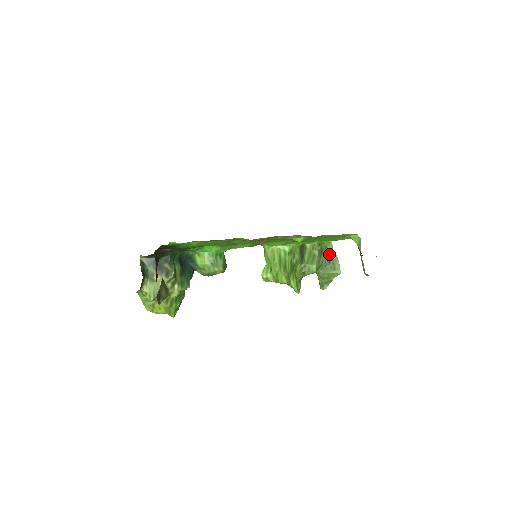
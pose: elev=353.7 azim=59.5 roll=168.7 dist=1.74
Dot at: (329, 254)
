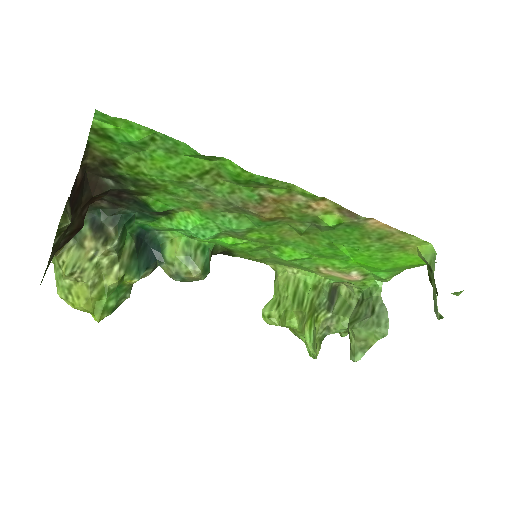
Dot at: (374, 302)
